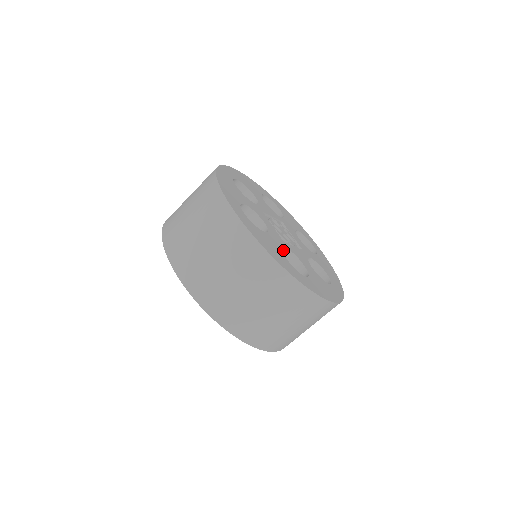
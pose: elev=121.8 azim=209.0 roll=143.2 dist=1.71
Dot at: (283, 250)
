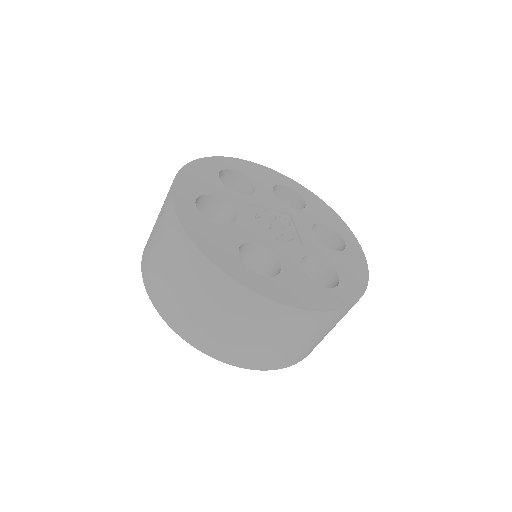
Dot at: (254, 246)
